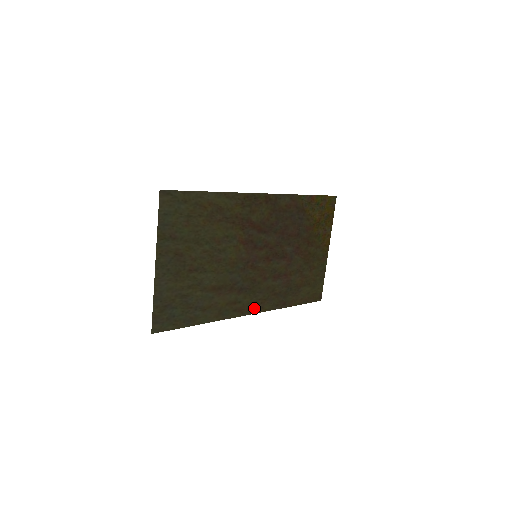
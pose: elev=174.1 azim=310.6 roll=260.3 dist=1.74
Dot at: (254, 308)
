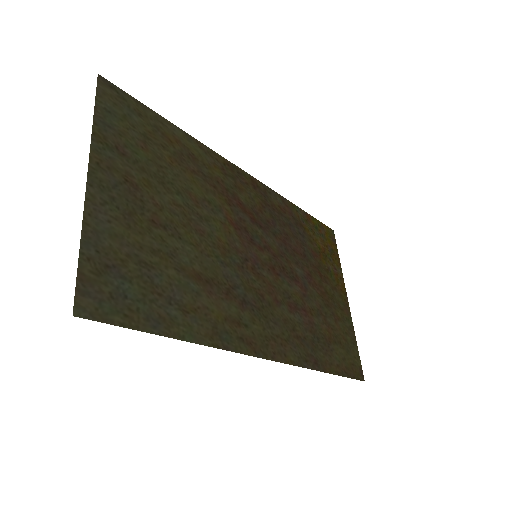
Dot at: (272, 350)
